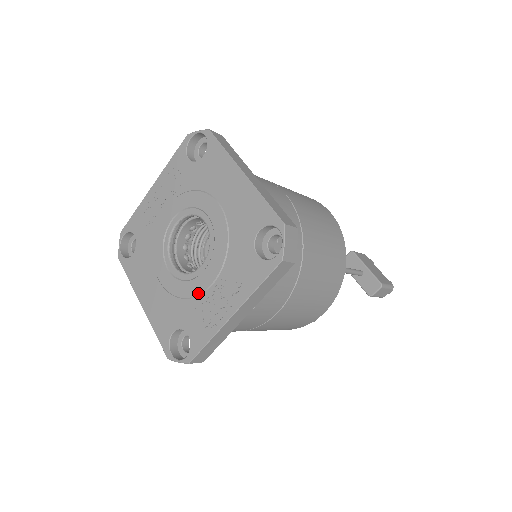
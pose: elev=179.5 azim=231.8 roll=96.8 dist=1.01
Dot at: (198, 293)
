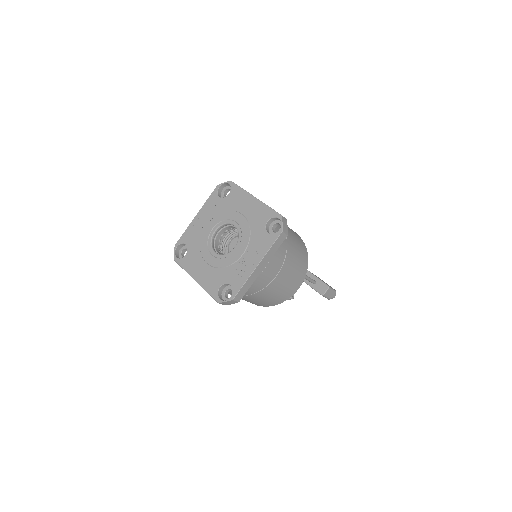
Dot at: (234, 261)
